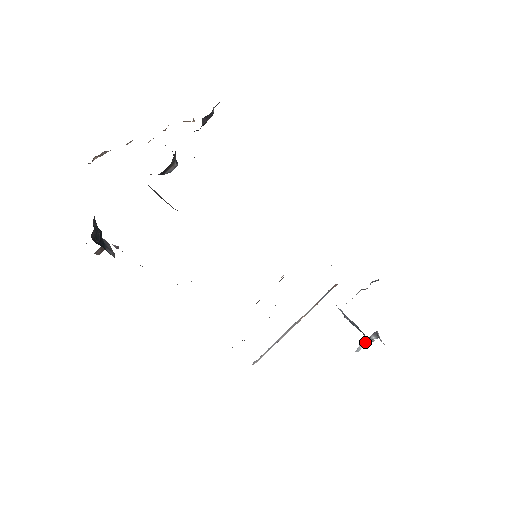
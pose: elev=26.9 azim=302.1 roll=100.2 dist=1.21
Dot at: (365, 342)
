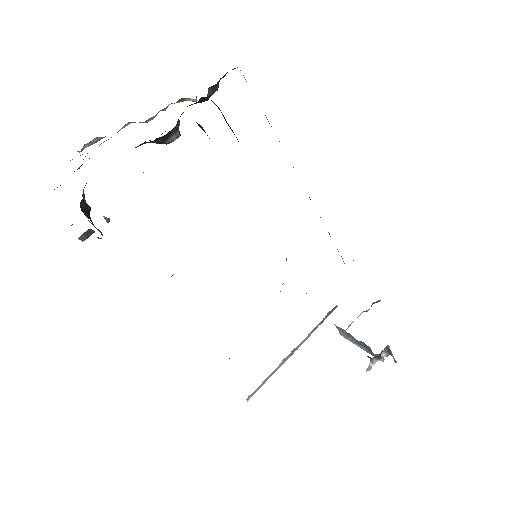
Dot at: (376, 359)
